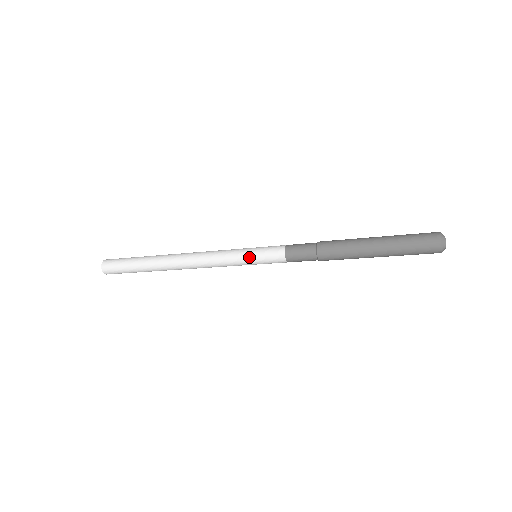
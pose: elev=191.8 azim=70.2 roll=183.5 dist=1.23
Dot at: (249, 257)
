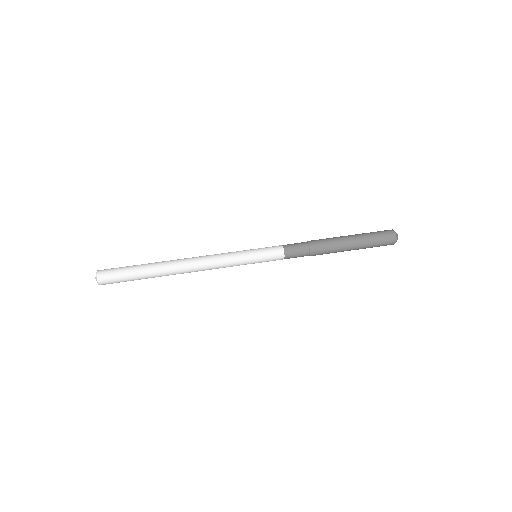
Dot at: occluded
